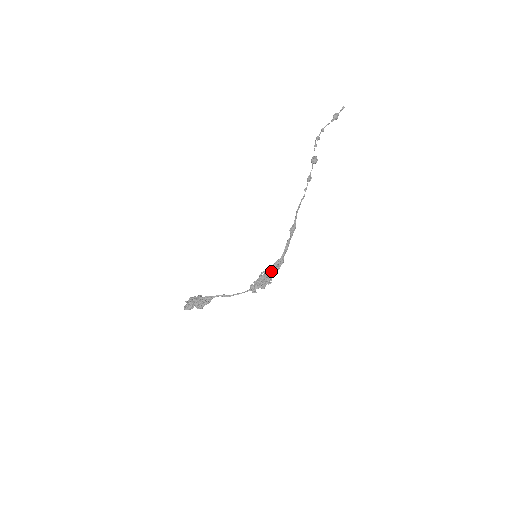
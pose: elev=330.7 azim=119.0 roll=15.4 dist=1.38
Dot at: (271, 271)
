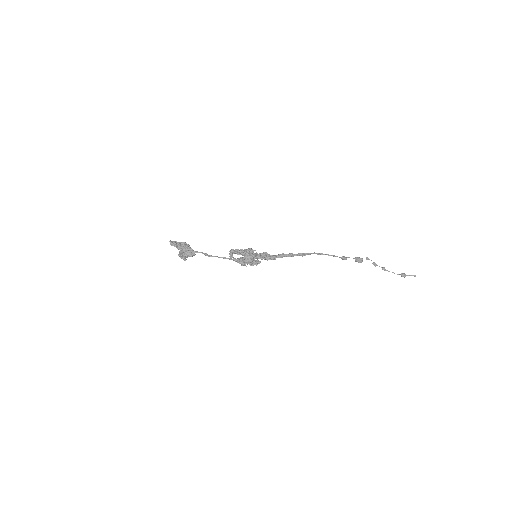
Dot at: occluded
